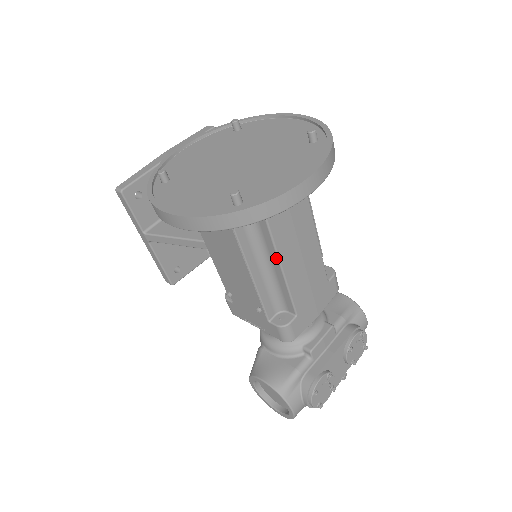
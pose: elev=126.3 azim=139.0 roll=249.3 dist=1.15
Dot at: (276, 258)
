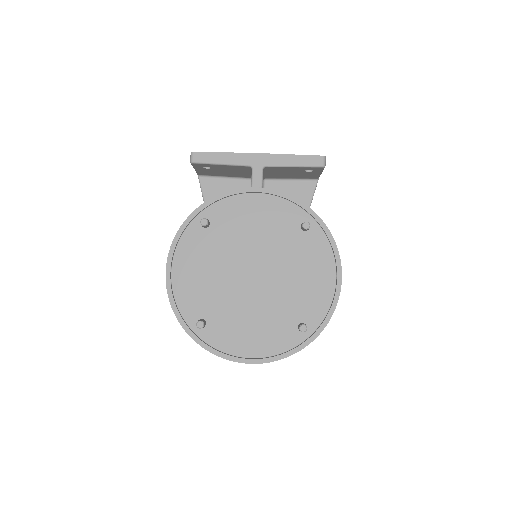
Dot at: occluded
